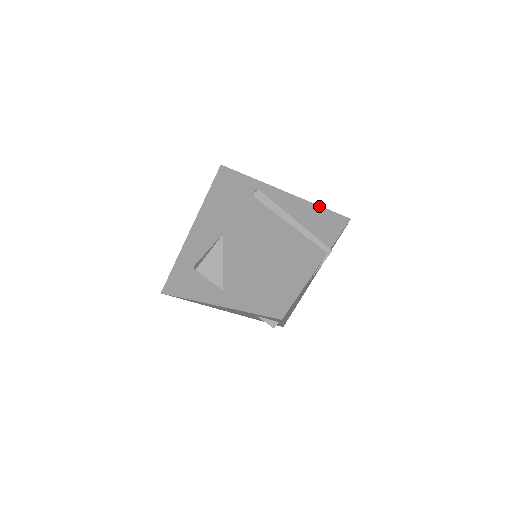
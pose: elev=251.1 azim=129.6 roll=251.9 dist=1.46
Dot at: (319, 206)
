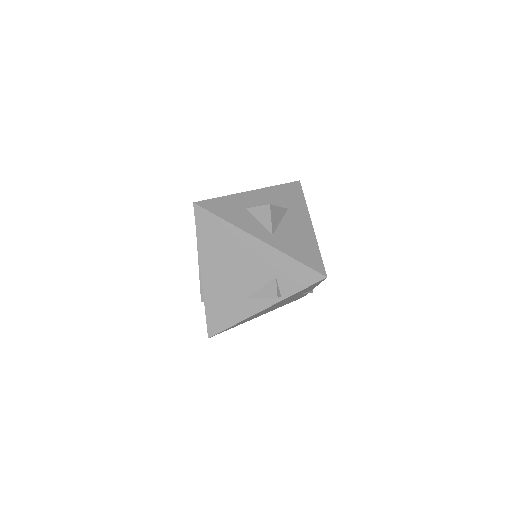
Dot at: occluded
